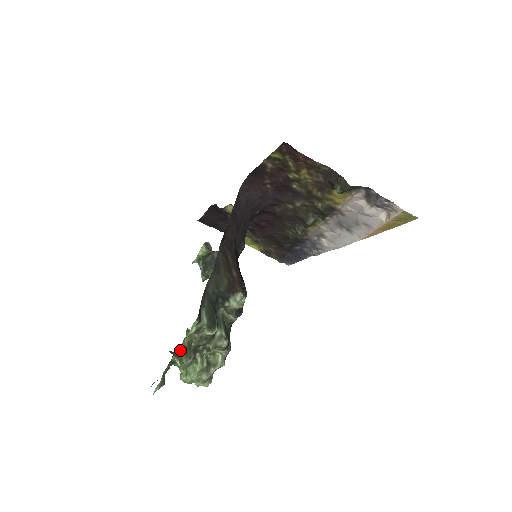
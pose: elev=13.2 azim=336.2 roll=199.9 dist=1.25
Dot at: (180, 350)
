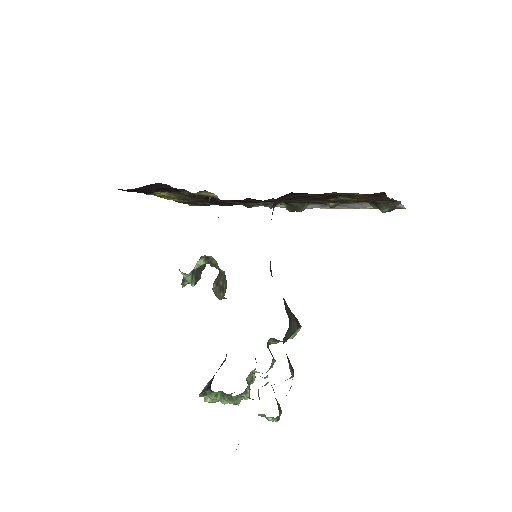
Dot at: (279, 412)
